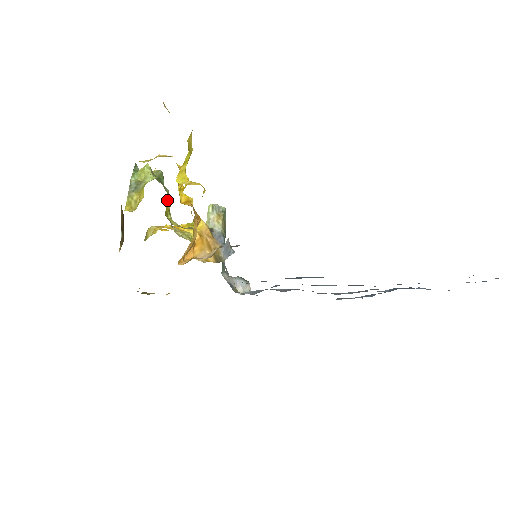
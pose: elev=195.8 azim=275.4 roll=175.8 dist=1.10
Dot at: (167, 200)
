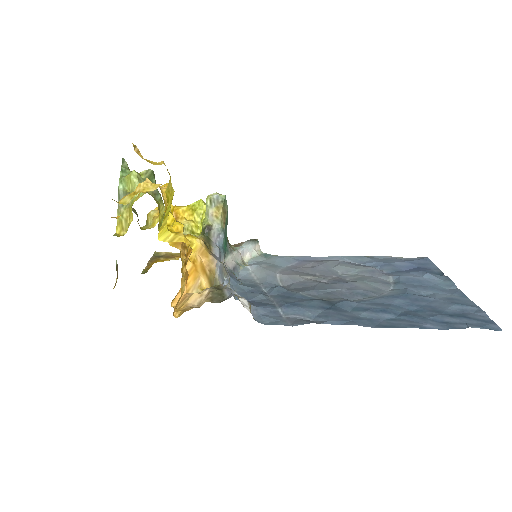
Dot at: (160, 208)
